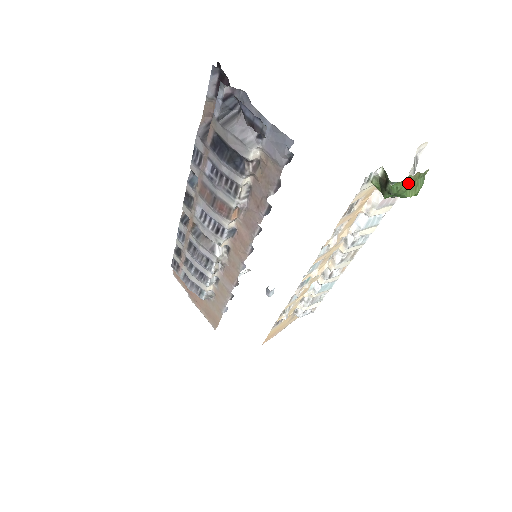
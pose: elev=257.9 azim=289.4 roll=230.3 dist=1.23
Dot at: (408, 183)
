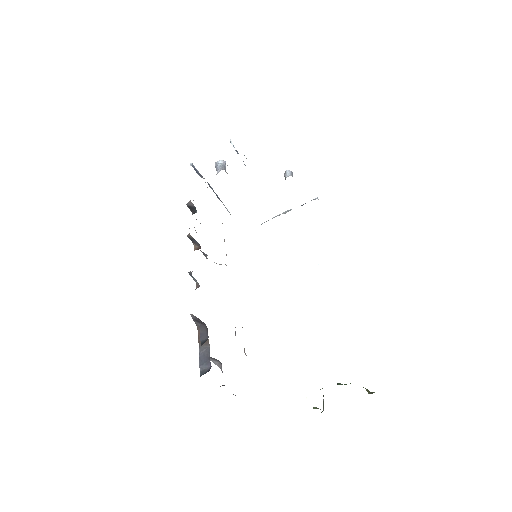
Dot at: occluded
